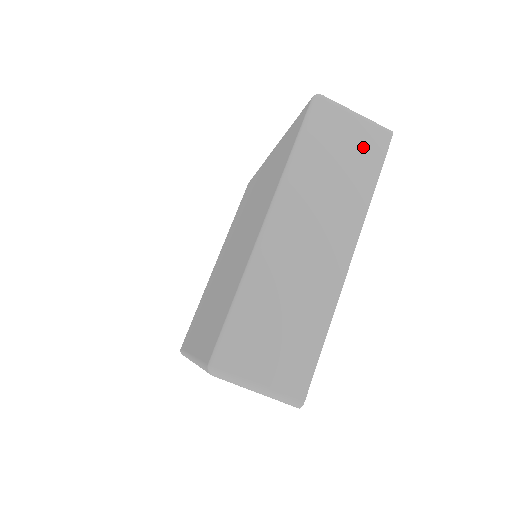
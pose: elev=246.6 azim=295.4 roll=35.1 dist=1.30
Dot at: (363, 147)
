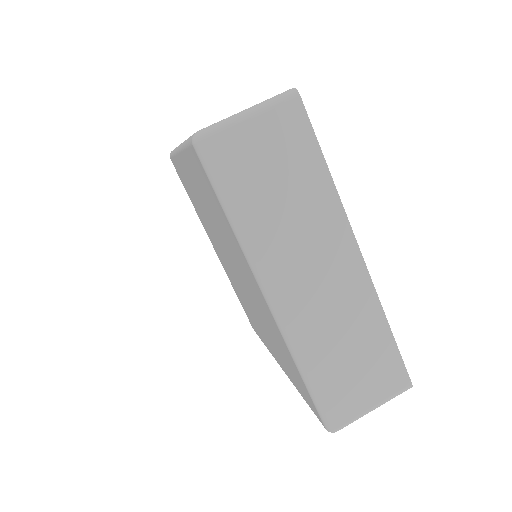
Dot at: occluded
